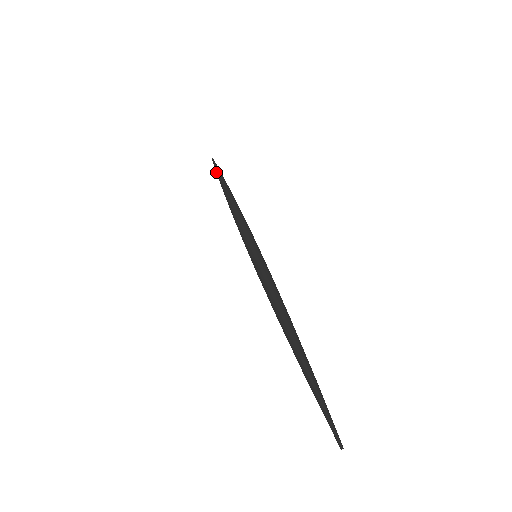
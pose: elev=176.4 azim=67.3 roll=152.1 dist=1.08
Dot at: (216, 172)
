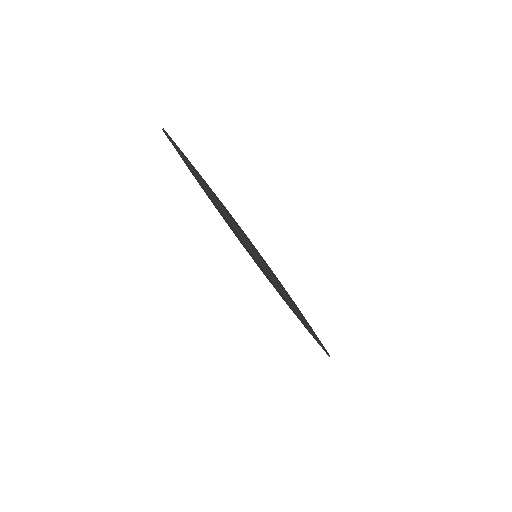
Dot at: occluded
